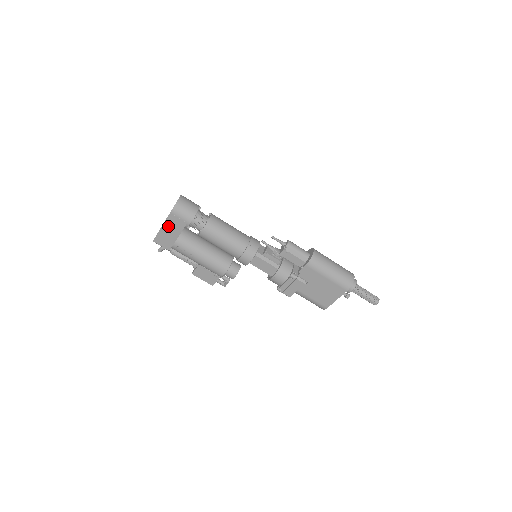
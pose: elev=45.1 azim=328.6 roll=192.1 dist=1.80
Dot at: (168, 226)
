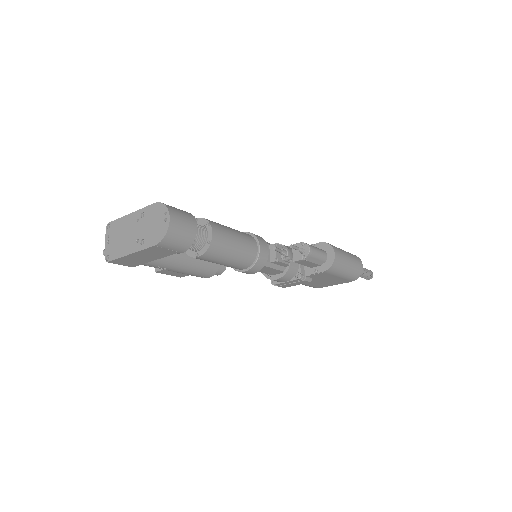
Dot at: (143, 253)
